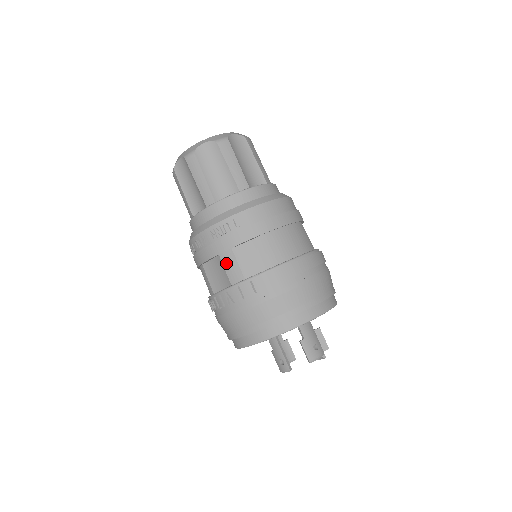
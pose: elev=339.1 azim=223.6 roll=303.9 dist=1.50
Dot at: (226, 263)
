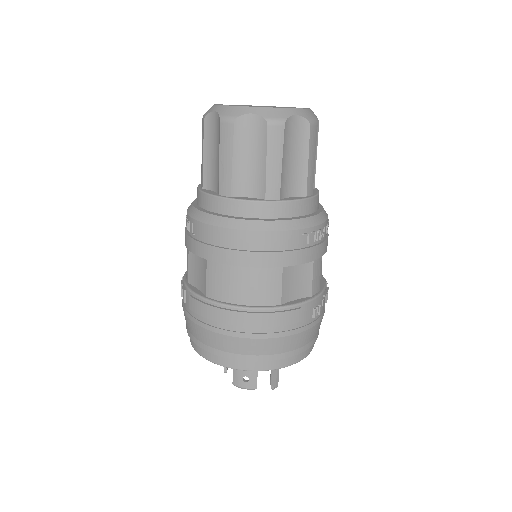
Dot at: (187, 255)
